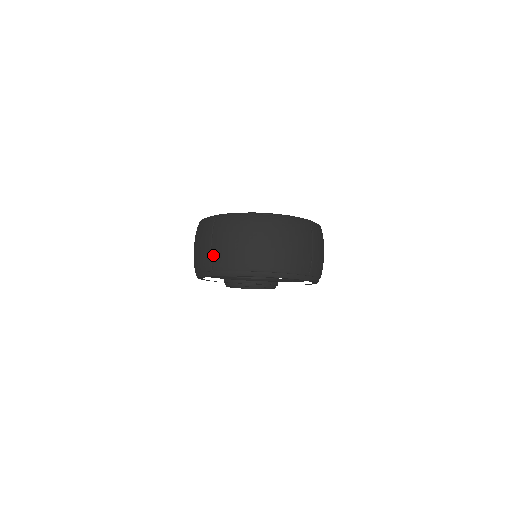
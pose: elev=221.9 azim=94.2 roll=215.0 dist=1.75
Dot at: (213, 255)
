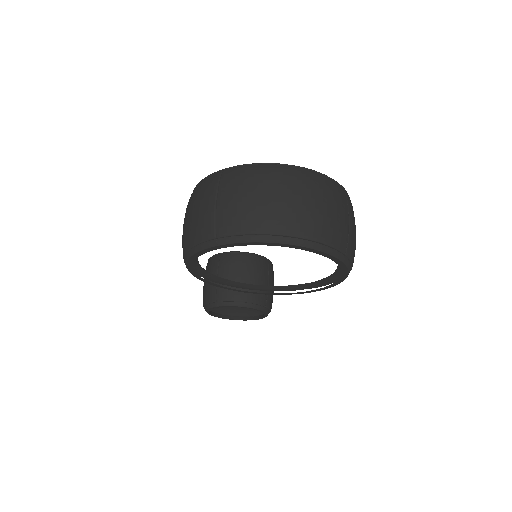
Dot at: (218, 216)
